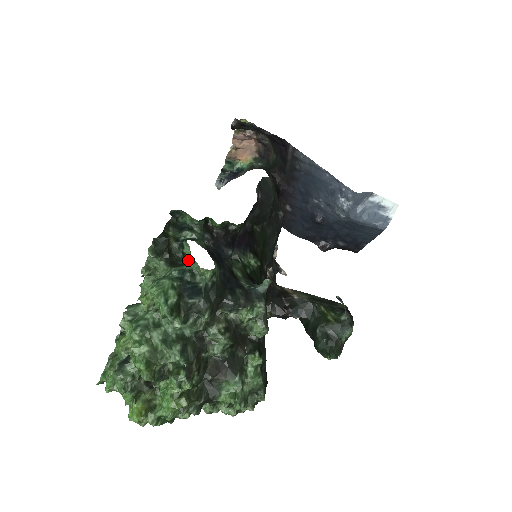
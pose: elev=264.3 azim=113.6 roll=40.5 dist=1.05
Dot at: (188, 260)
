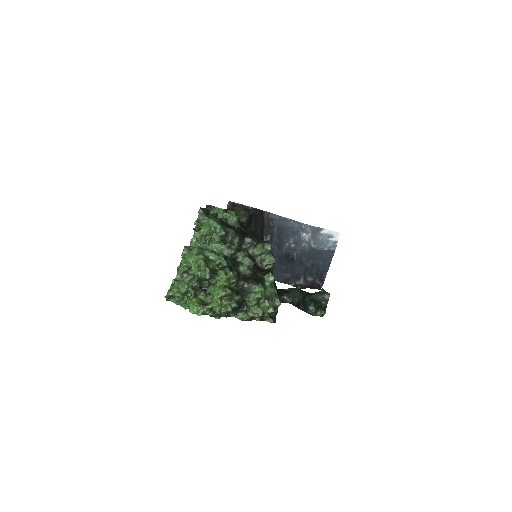
Dot at: occluded
